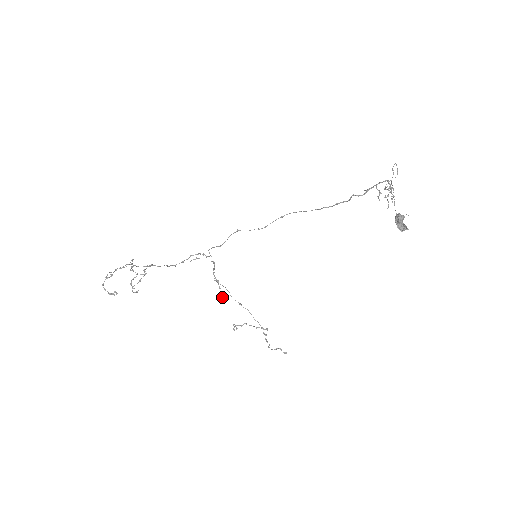
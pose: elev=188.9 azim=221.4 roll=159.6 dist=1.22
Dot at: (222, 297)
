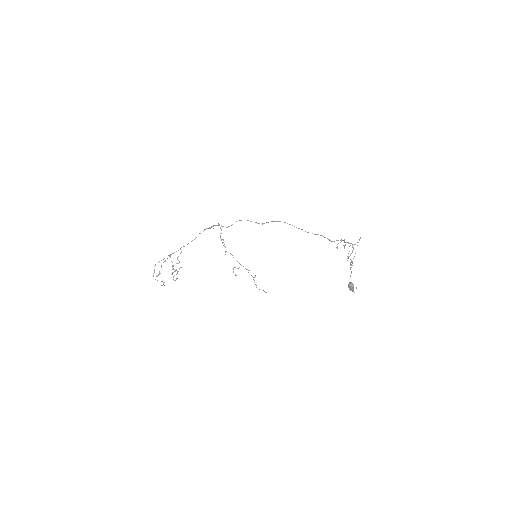
Dot at: (226, 251)
